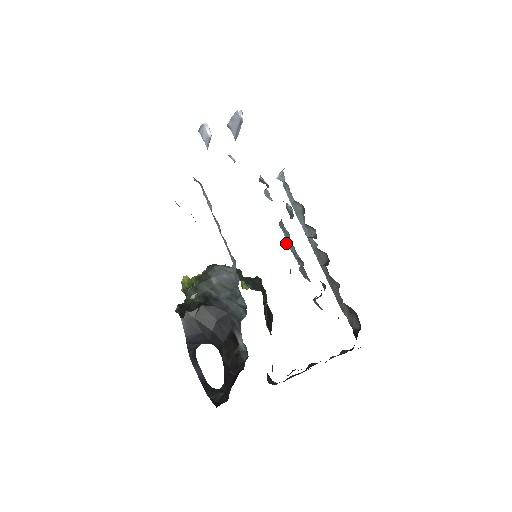
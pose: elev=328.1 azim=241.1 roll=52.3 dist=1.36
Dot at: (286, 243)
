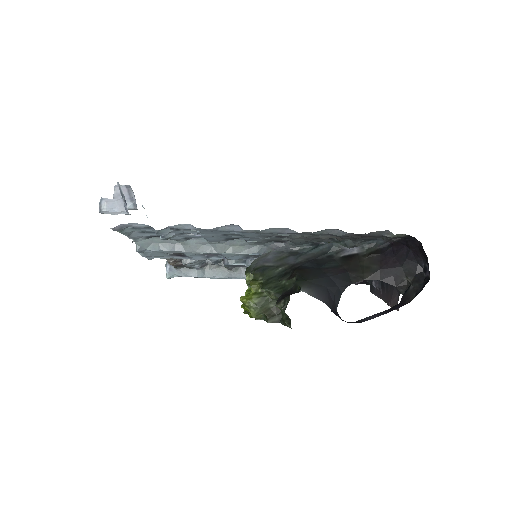
Dot at: (248, 265)
